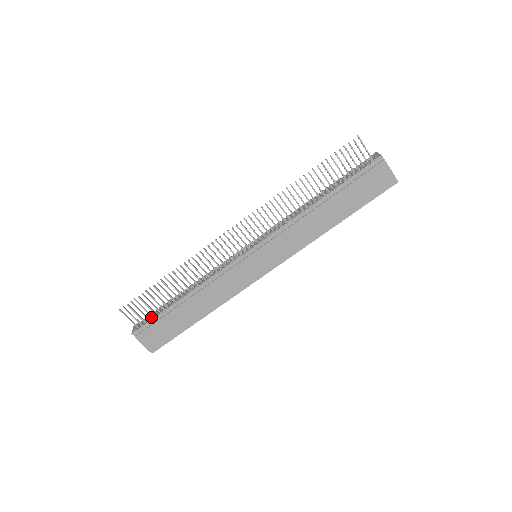
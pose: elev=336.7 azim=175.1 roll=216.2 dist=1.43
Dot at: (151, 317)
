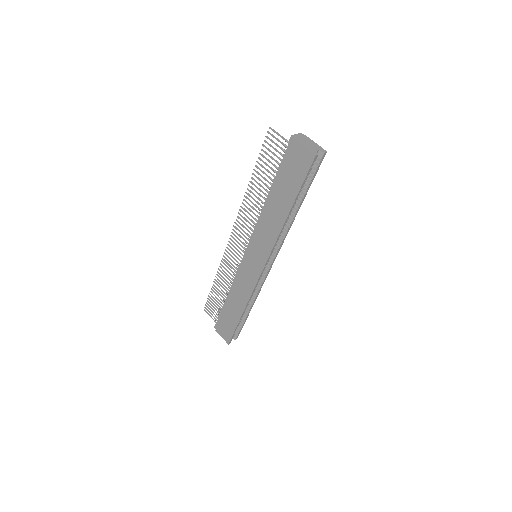
Dot at: occluded
